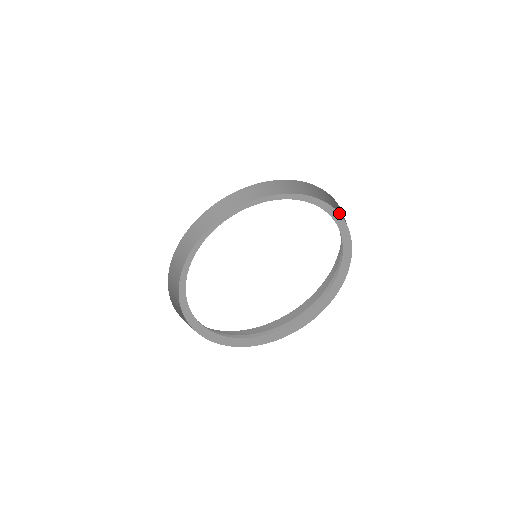
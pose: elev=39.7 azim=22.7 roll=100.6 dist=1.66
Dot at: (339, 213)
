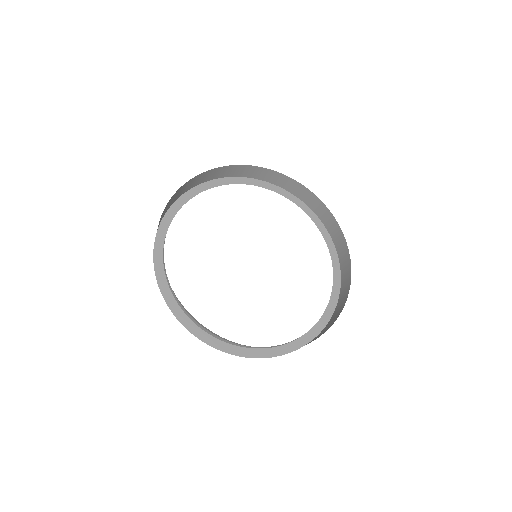
Dot at: (328, 323)
